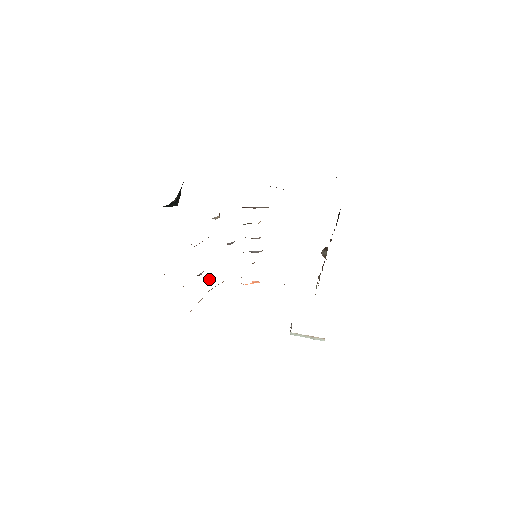
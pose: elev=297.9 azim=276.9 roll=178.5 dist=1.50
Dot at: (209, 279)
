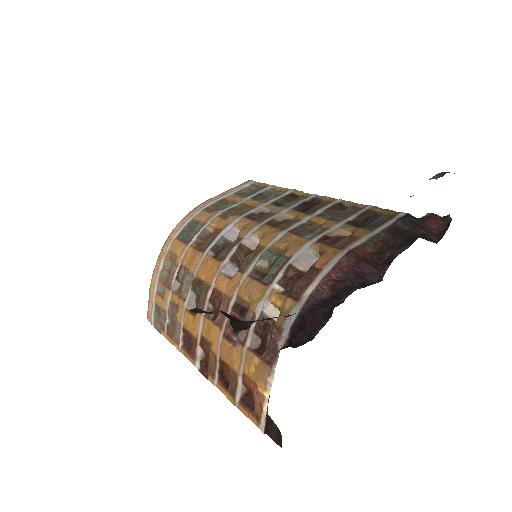
Dot at: (176, 282)
